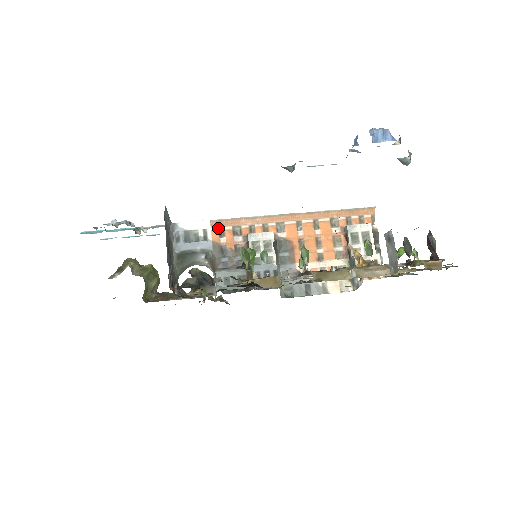
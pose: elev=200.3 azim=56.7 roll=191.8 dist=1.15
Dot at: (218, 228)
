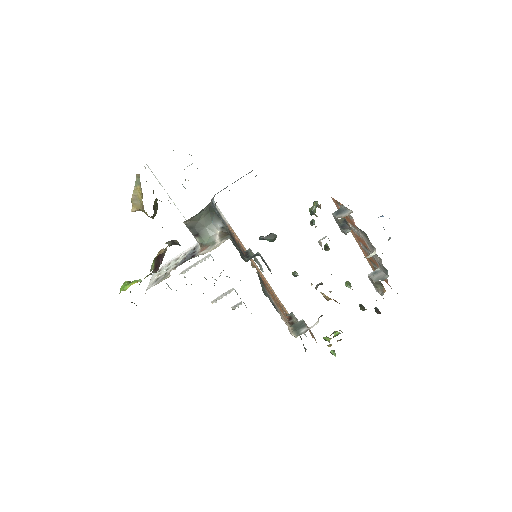
Dot at: (231, 231)
